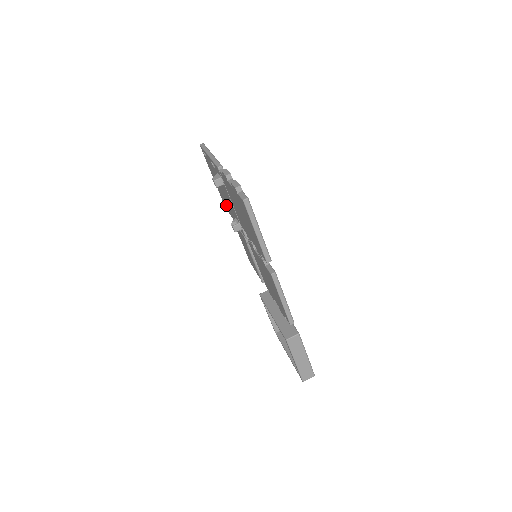
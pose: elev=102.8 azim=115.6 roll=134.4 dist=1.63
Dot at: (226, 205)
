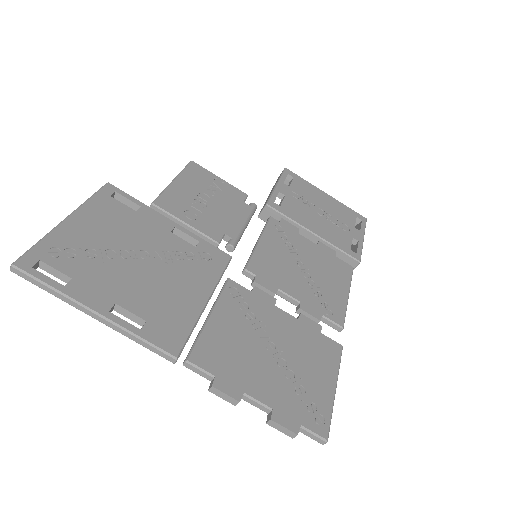
Dot at: occluded
